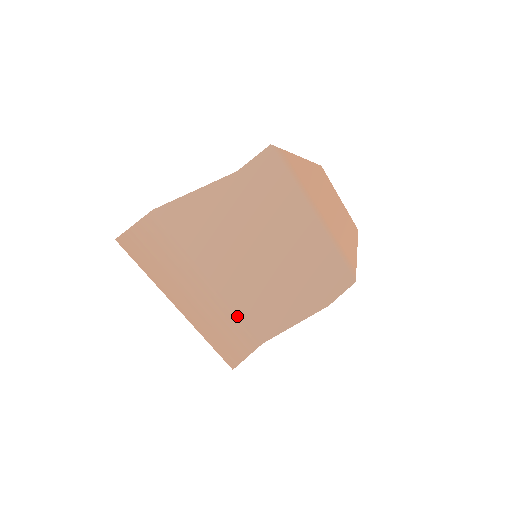
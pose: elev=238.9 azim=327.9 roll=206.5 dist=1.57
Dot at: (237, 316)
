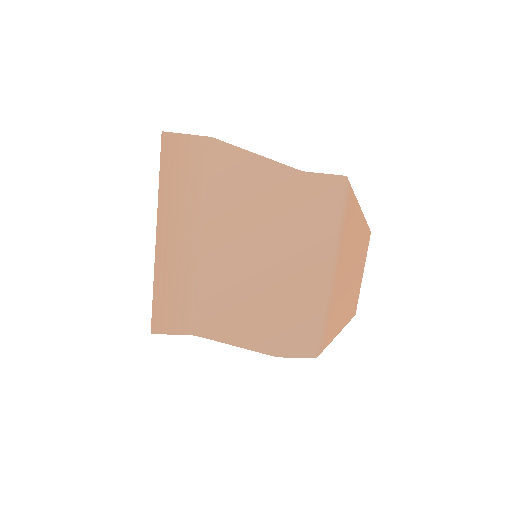
Dot at: (196, 290)
